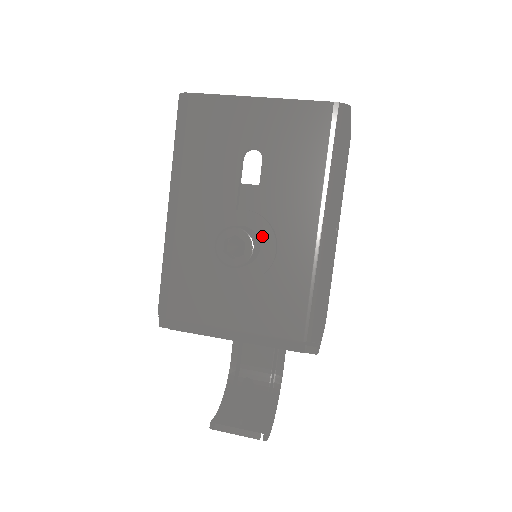
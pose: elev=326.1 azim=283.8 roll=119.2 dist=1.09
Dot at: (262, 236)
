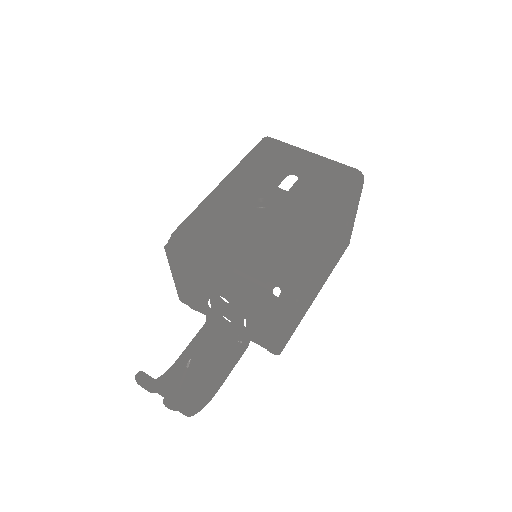
Dot at: (279, 210)
